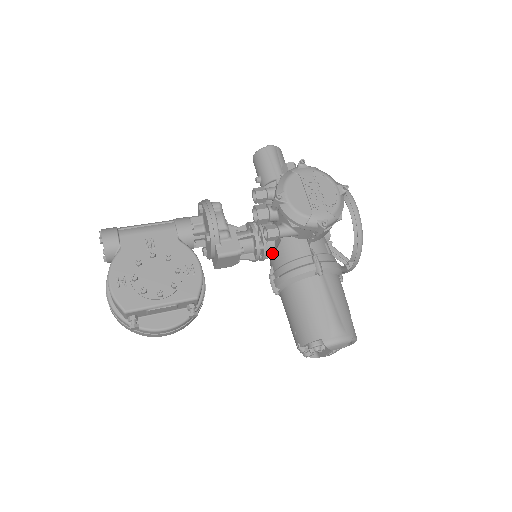
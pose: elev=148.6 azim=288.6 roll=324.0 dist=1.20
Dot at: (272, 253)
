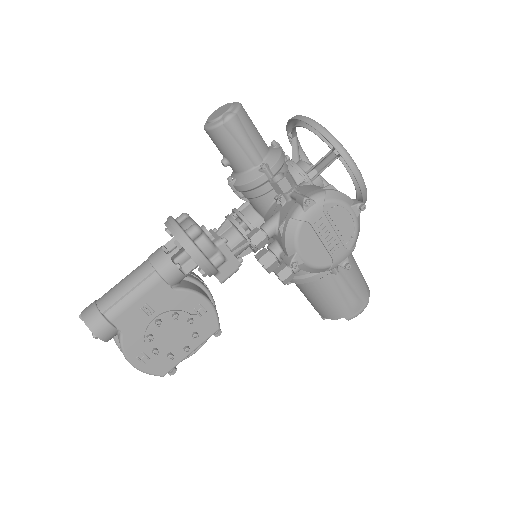
Dot at: occluded
